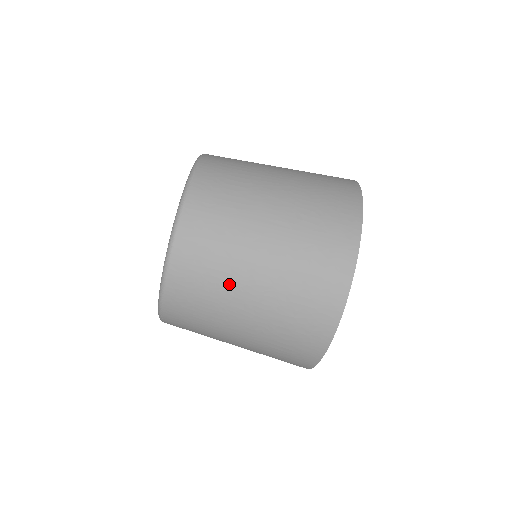
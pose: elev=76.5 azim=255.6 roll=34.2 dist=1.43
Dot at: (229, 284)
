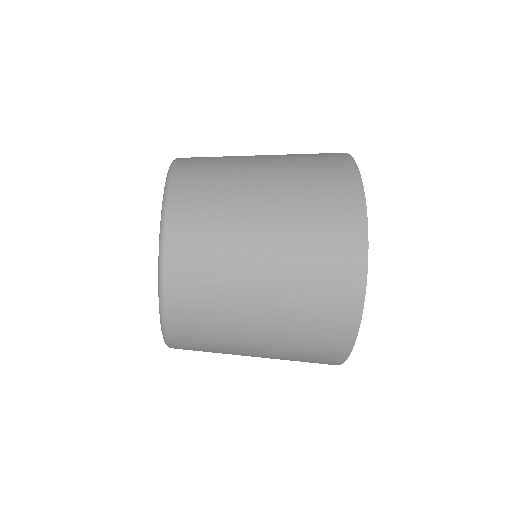
Dot at: (231, 348)
